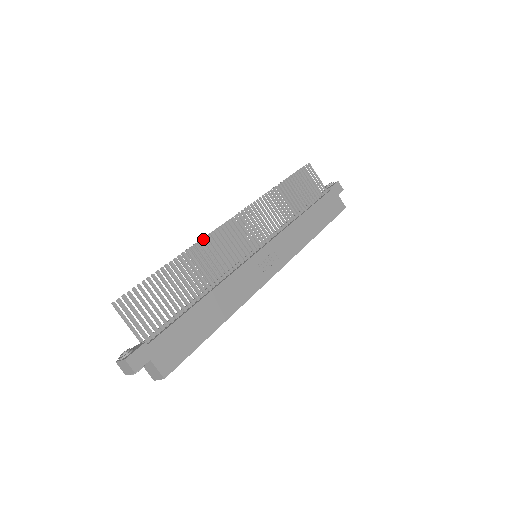
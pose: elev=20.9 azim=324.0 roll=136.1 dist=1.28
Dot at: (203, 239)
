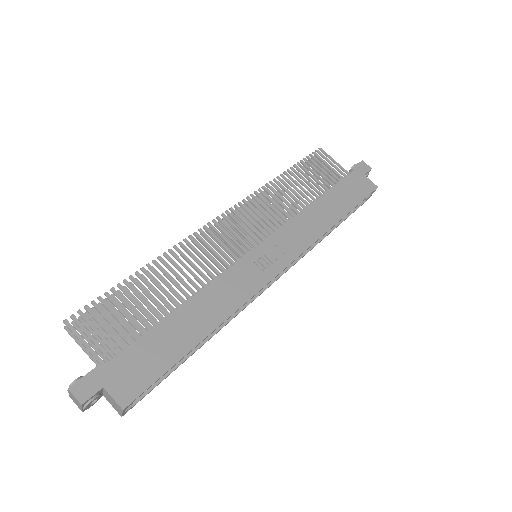
Dot at: (179, 243)
